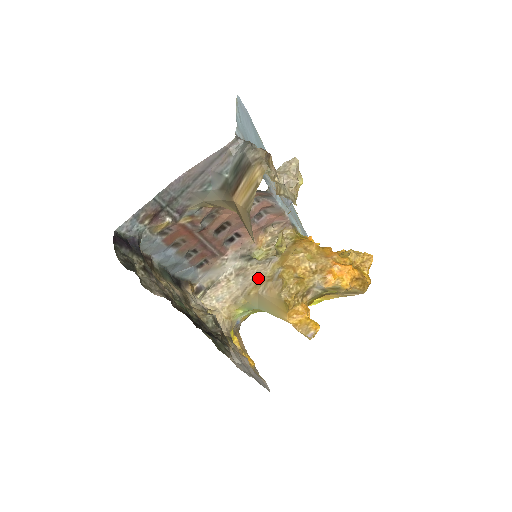
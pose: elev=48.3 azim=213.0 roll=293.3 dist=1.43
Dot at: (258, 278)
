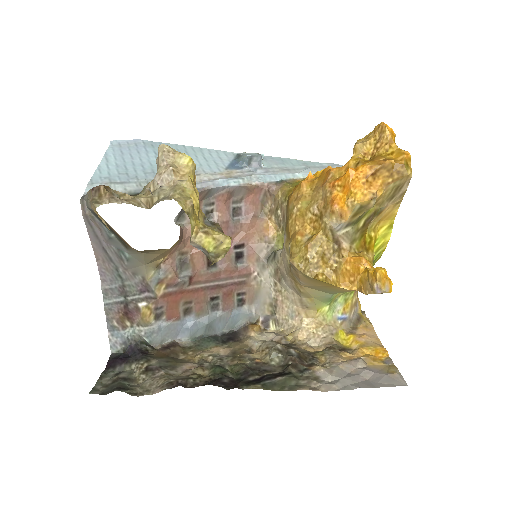
Dot at: (287, 271)
